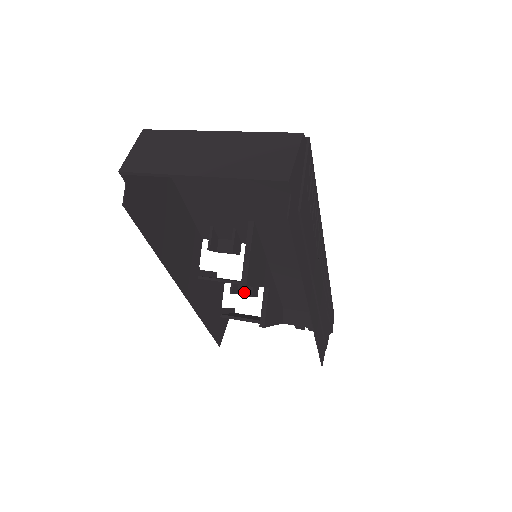
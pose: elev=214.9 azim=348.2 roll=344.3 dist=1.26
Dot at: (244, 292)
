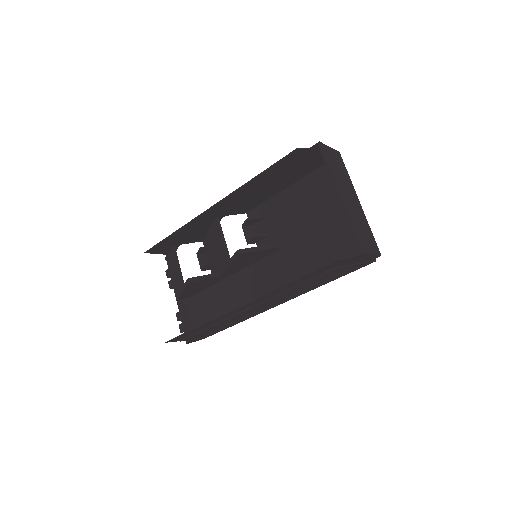
Dot at: (202, 259)
